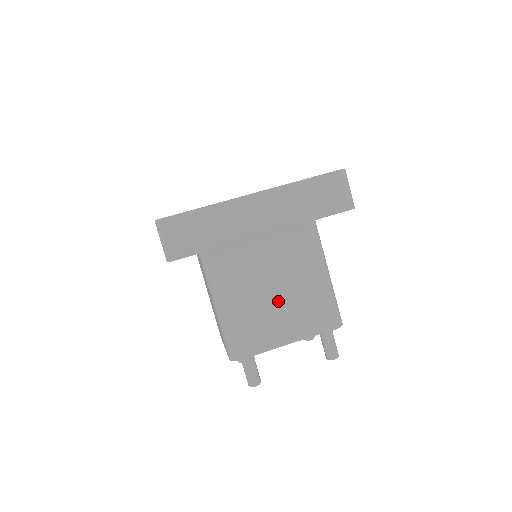
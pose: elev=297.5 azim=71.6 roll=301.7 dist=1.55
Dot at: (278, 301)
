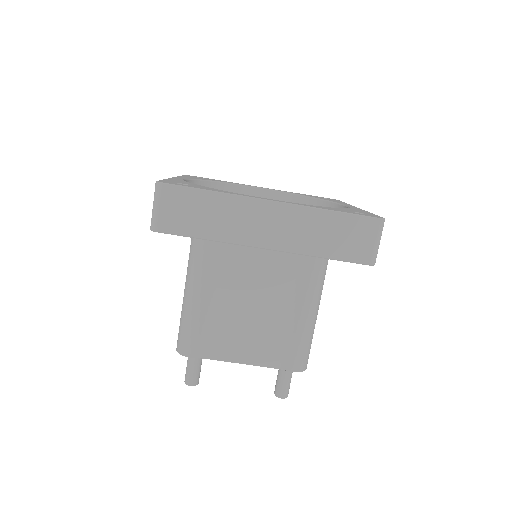
Dot at: (250, 317)
